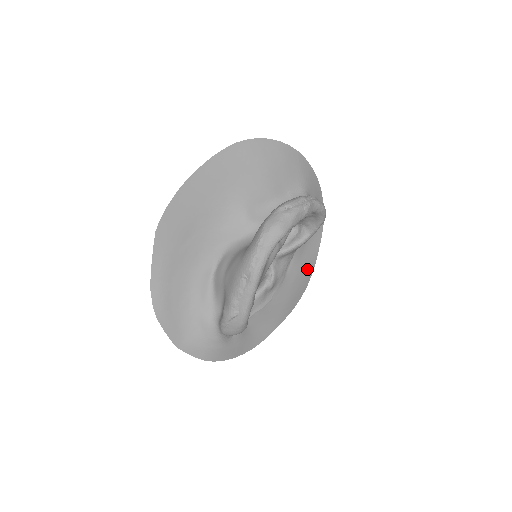
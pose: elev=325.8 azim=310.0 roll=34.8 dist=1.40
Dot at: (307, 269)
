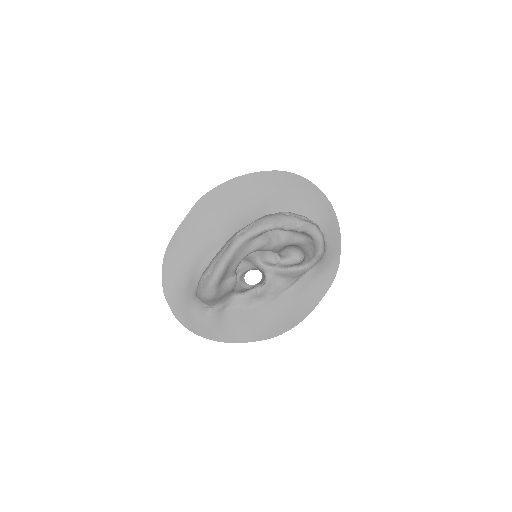
Dot at: (302, 309)
